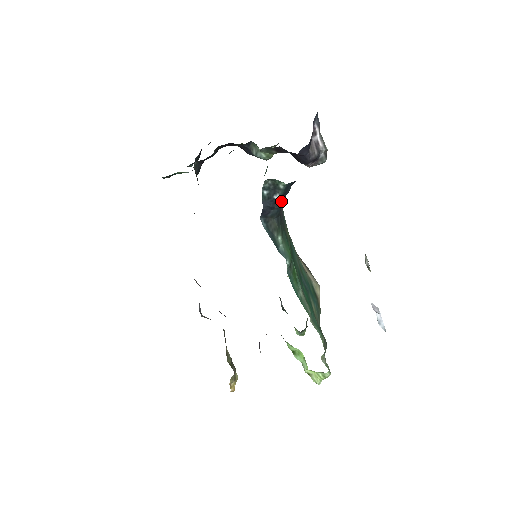
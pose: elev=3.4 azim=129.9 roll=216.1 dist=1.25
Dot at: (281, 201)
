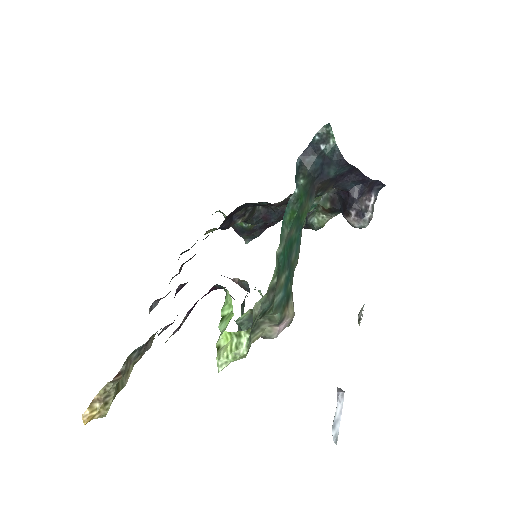
Dot at: (322, 164)
